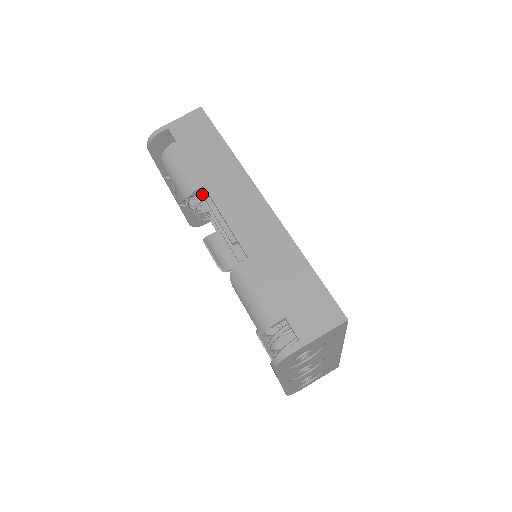
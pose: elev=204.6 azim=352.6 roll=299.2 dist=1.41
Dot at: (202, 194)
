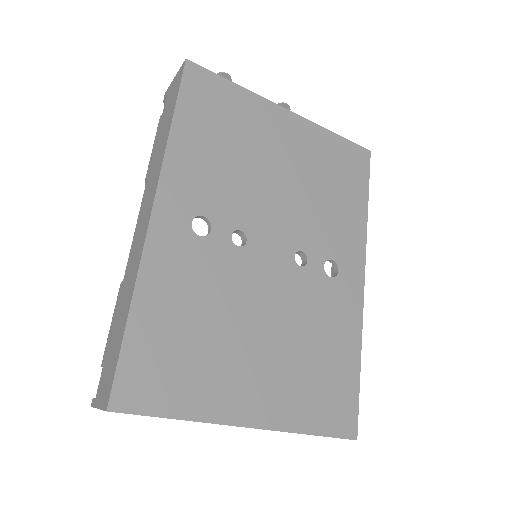
Dot at: occluded
